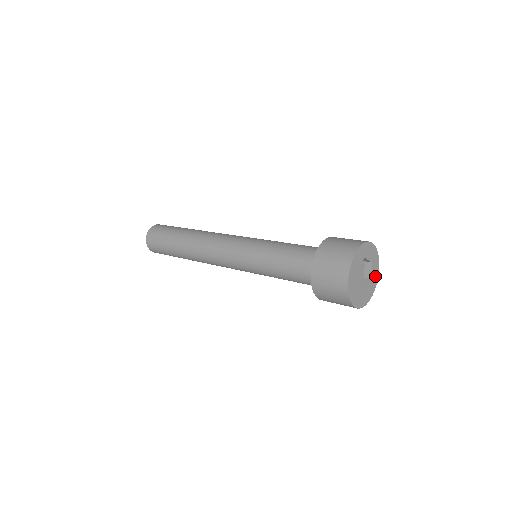
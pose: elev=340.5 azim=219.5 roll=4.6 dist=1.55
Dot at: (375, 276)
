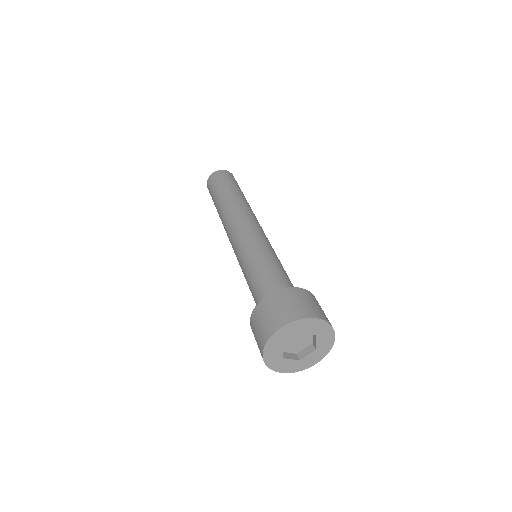
Dot at: (325, 346)
